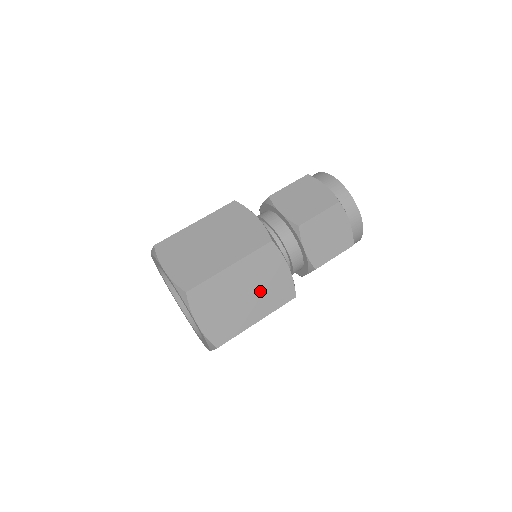
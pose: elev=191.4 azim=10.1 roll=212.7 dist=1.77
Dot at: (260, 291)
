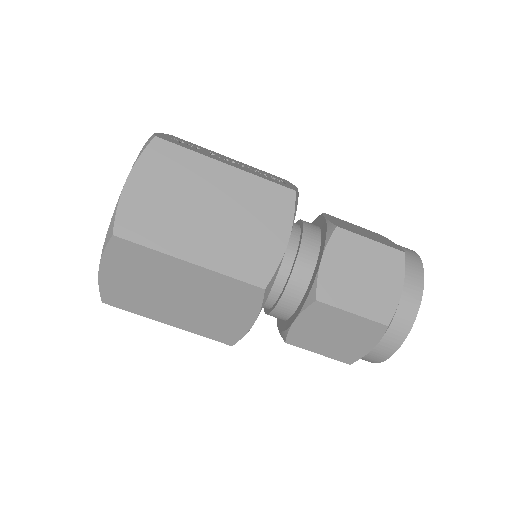
Dot at: (200, 309)
